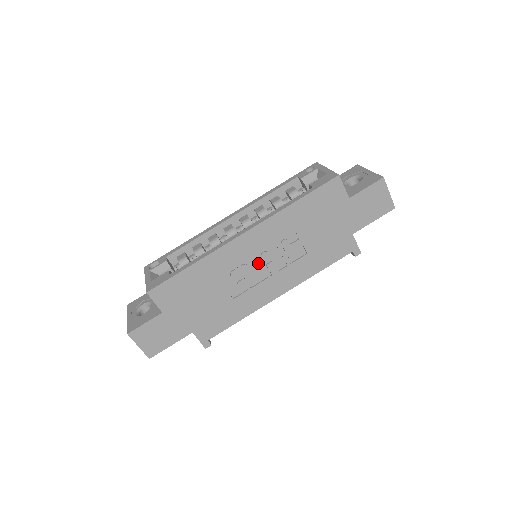
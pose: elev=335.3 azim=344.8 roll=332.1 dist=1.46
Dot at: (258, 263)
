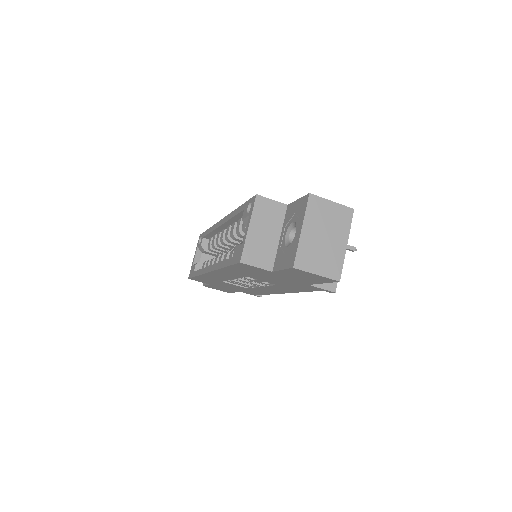
Dot at: occluded
